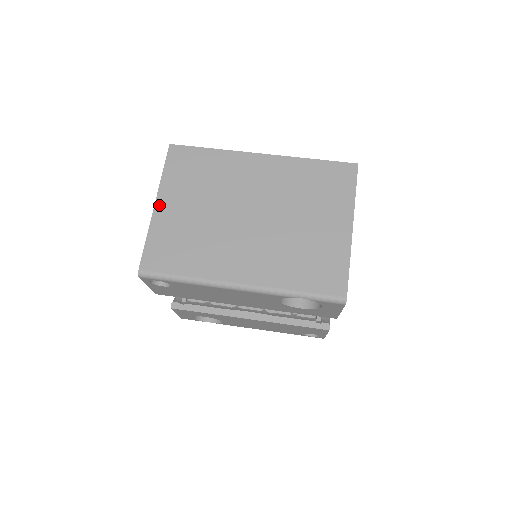
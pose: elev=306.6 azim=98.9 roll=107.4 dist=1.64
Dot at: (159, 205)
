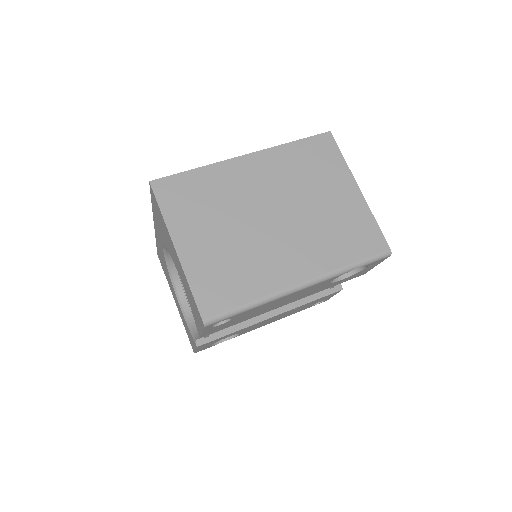
Dot at: (180, 247)
